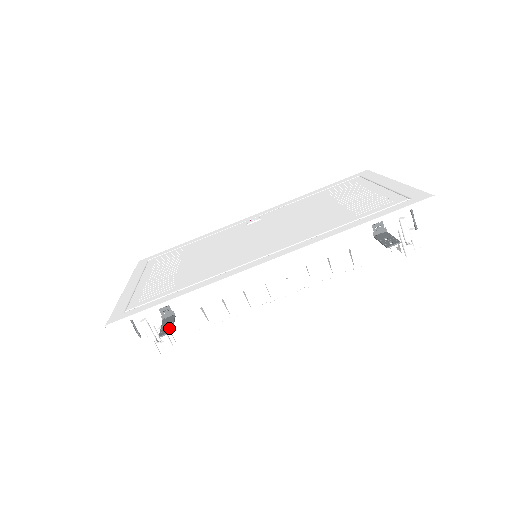
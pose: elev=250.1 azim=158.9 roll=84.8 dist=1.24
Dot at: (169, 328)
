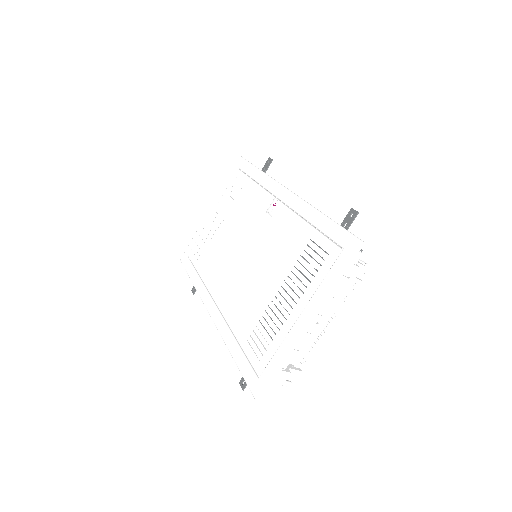
Dot at: (195, 289)
